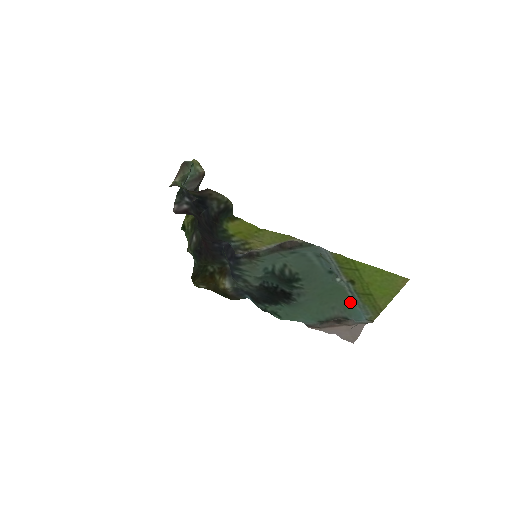
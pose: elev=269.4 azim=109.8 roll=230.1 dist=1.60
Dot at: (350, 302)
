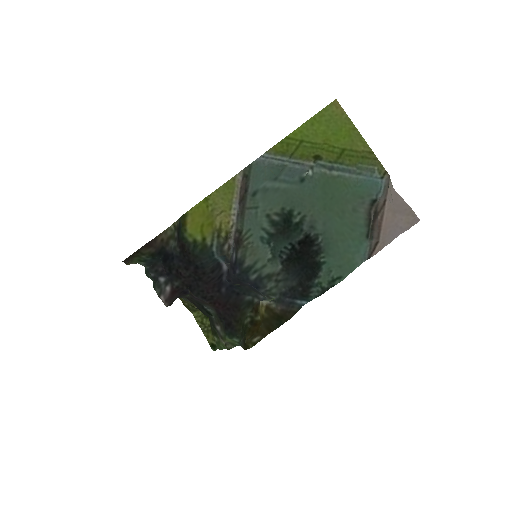
Dot at: (350, 183)
